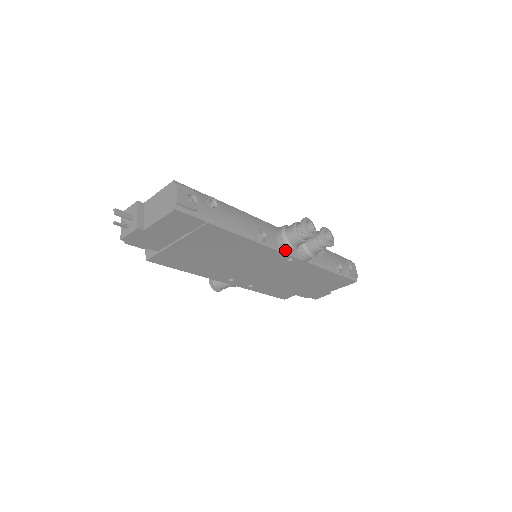
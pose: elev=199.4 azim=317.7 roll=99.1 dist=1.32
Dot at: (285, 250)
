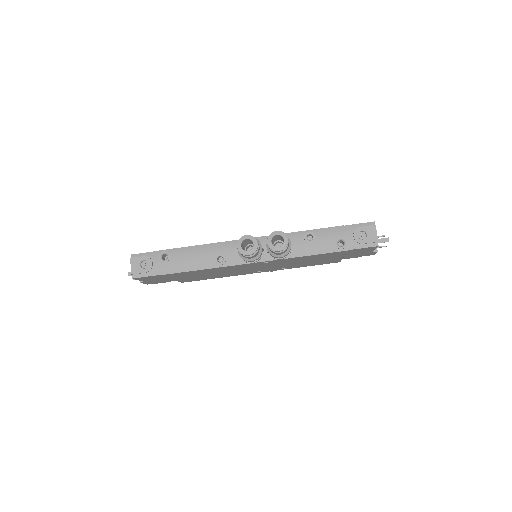
Dot at: (248, 262)
